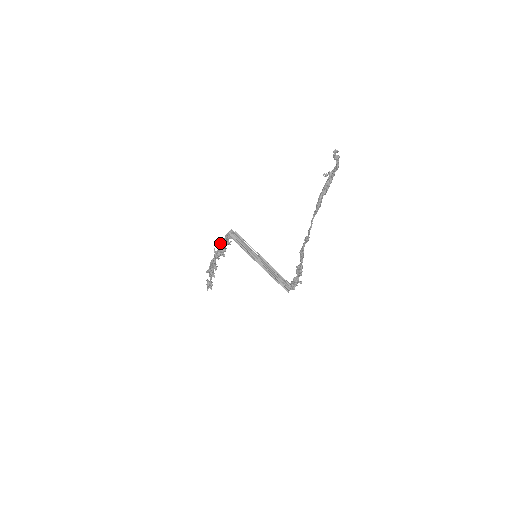
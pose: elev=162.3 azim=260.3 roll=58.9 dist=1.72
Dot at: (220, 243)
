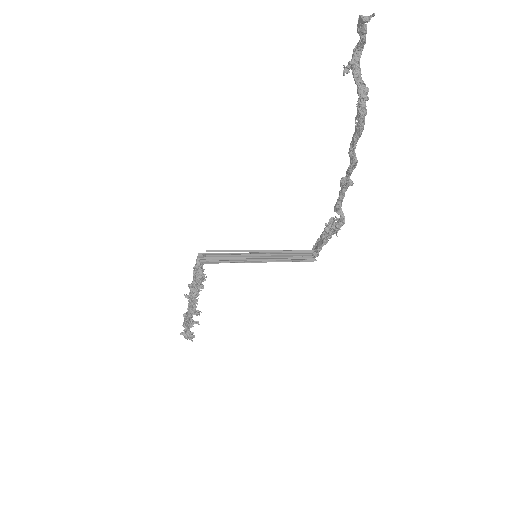
Dot at: (195, 282)
